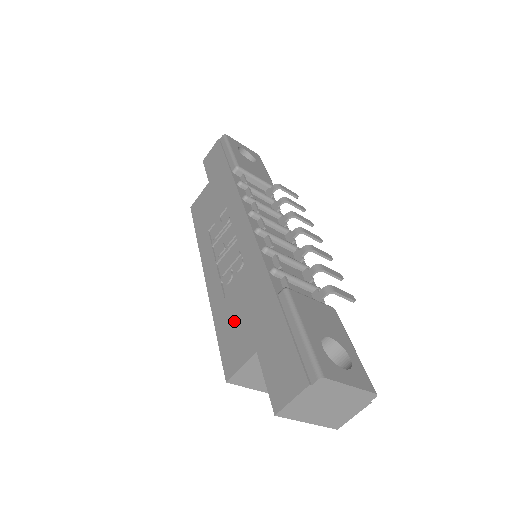
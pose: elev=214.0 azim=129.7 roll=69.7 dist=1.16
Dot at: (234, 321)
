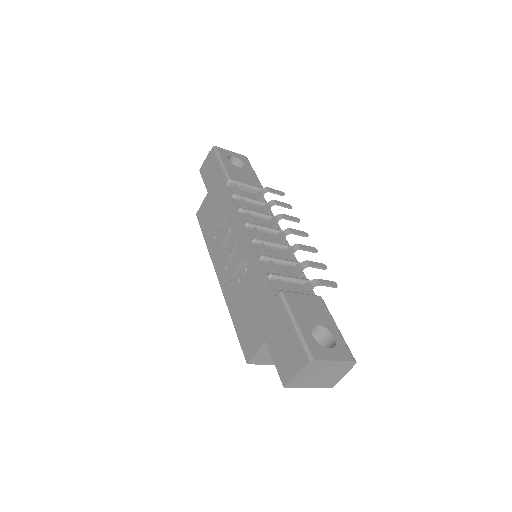
Dot at: (246, 317)
